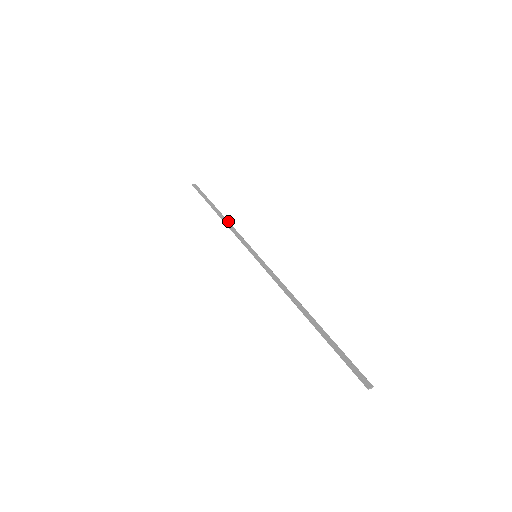
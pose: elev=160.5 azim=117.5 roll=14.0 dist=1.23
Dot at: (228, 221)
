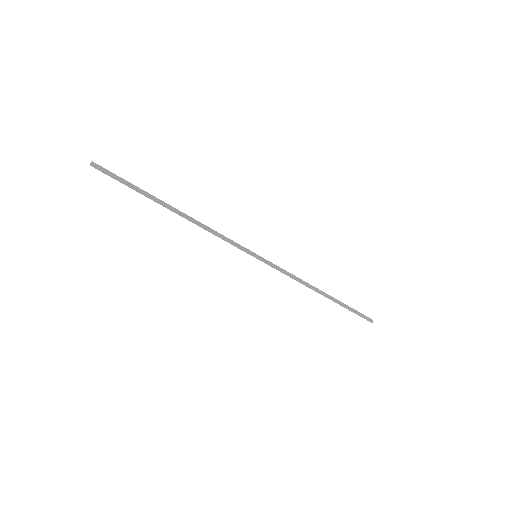
Dot at: occluded
